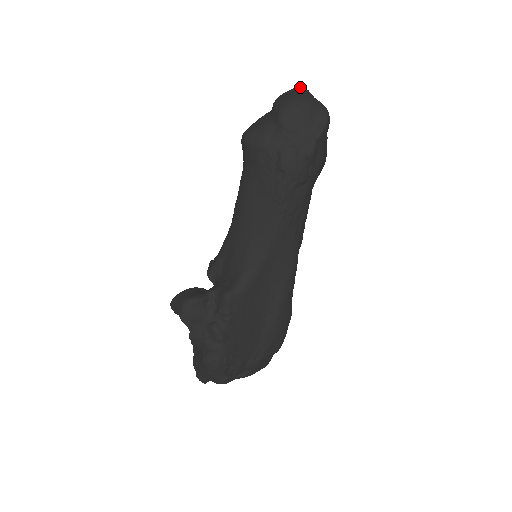
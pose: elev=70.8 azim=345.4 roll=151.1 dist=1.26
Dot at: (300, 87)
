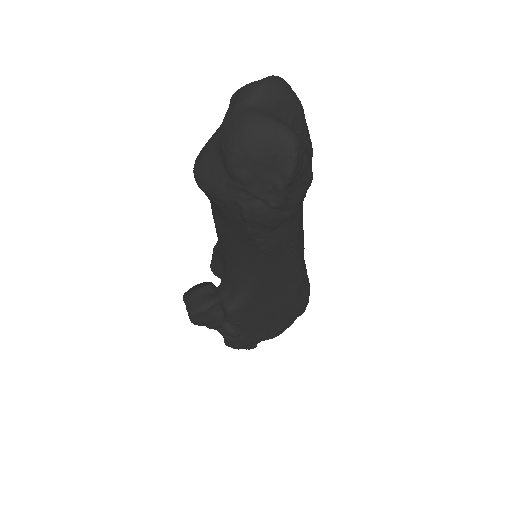
Dot at: (258, 83)
